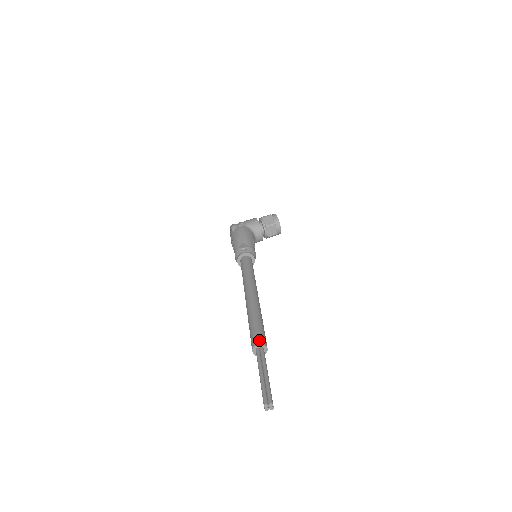
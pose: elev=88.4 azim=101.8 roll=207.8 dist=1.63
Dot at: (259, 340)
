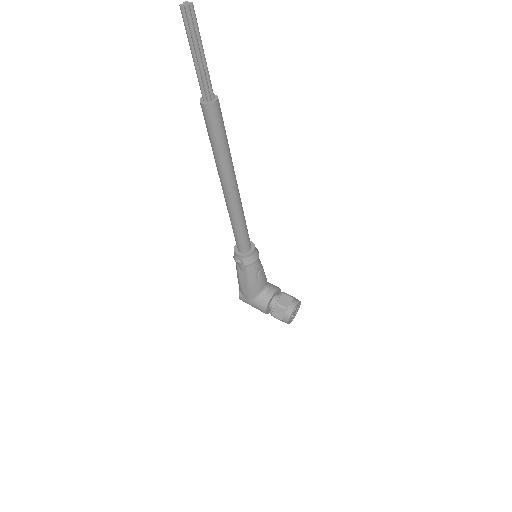
Dot at: occluded
